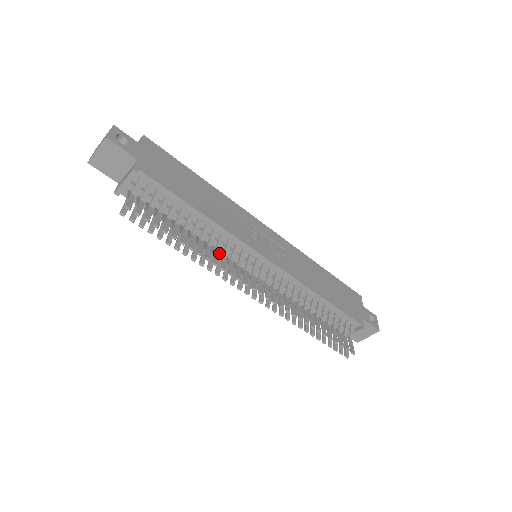
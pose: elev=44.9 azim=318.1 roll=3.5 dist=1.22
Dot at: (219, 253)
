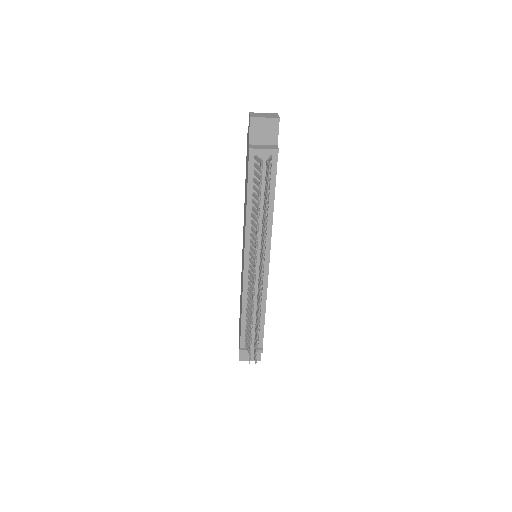
Dot at: (254, 236)
